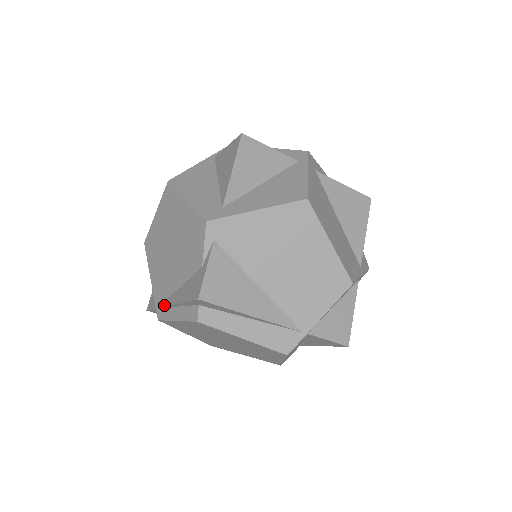
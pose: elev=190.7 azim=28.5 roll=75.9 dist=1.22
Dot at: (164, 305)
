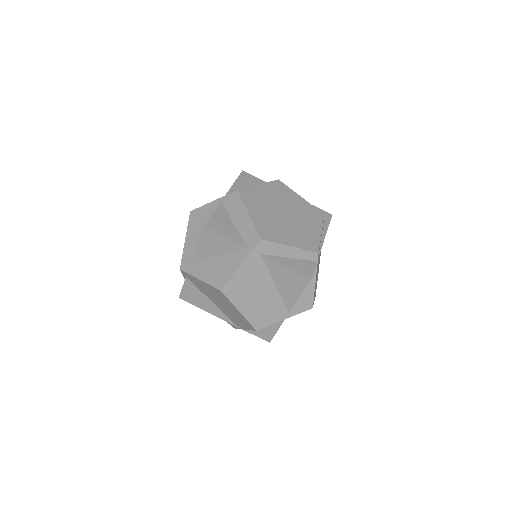
Dot at: occluded
